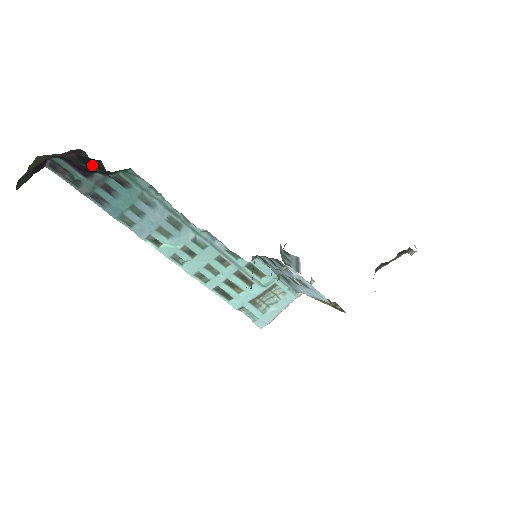
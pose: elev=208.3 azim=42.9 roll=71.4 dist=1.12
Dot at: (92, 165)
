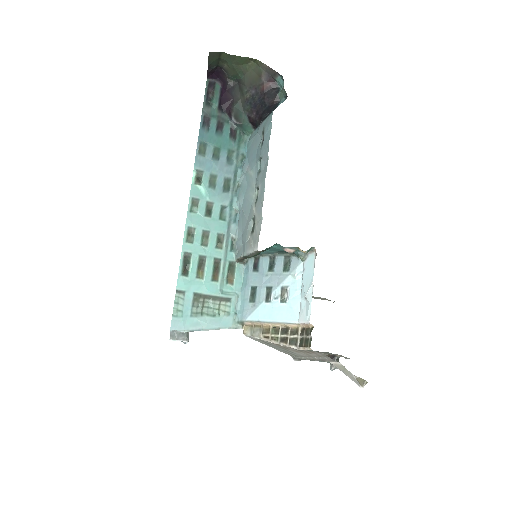
Dot at: (254, 103)
